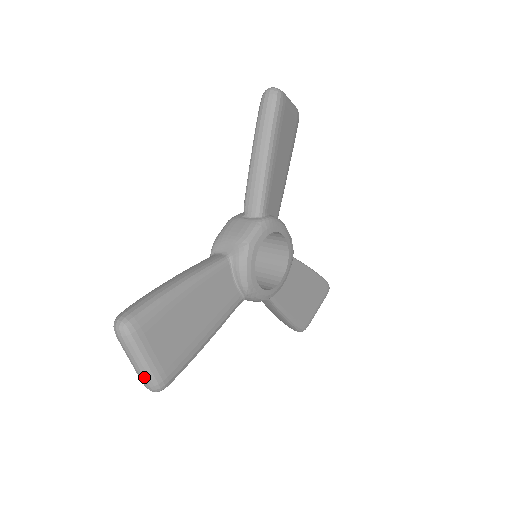
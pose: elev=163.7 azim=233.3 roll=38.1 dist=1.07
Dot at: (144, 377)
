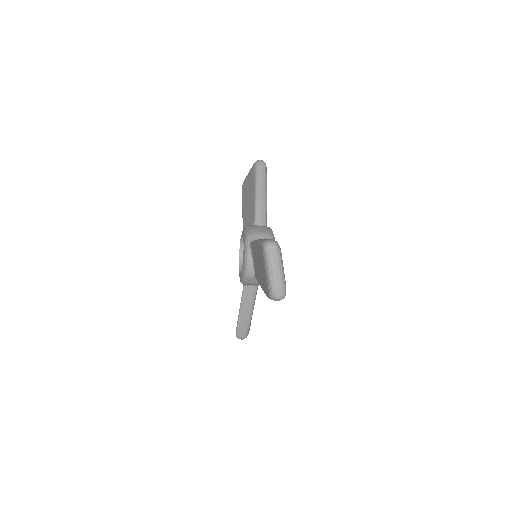
Dot at: (281, 283)
